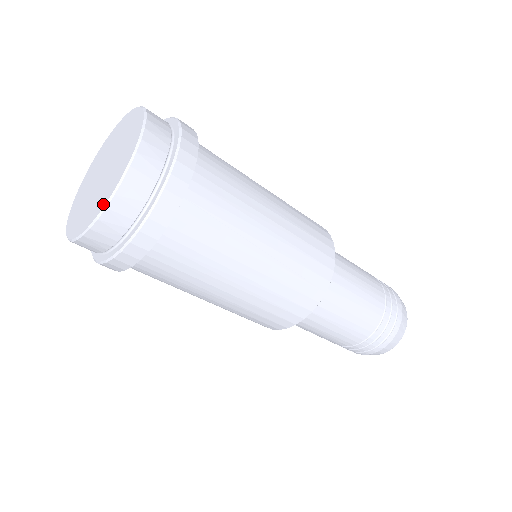
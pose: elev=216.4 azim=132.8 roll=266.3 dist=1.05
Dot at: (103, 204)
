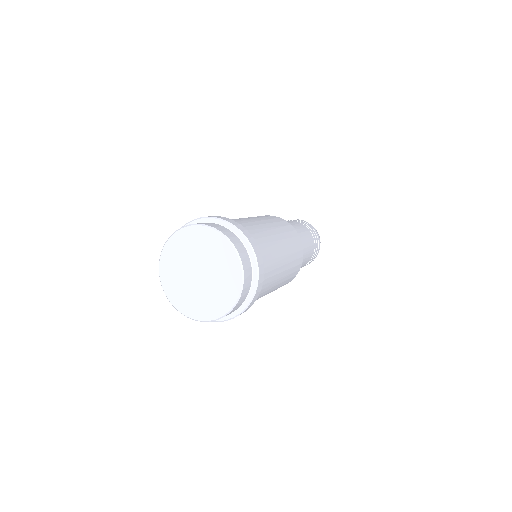
Dot at: (180, 309)
